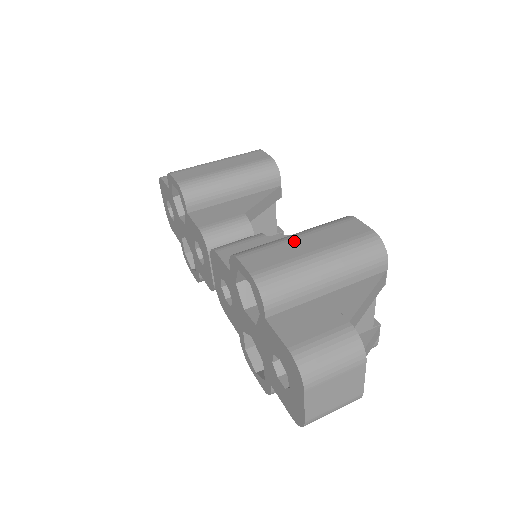
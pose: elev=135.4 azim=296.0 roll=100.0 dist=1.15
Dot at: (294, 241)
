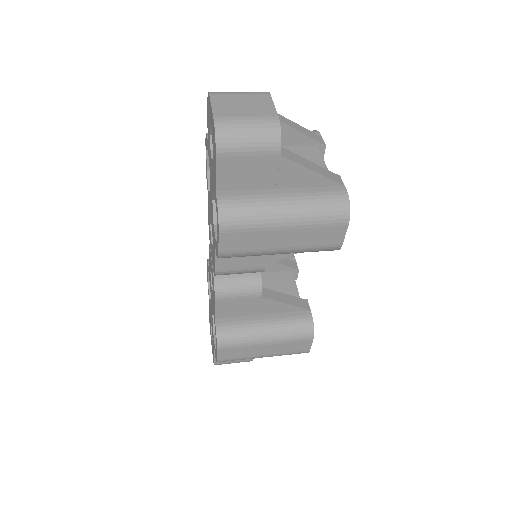
Dot at: occluded
